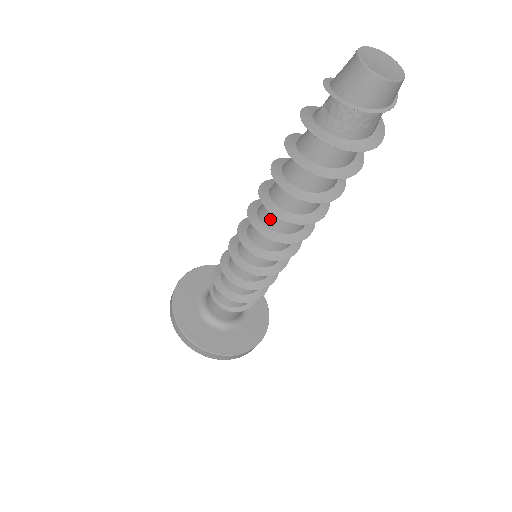
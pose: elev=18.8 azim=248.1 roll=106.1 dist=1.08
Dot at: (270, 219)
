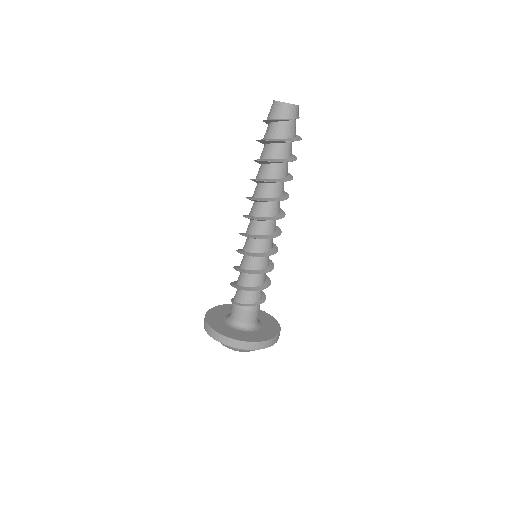
Dot at: (256, 210)
